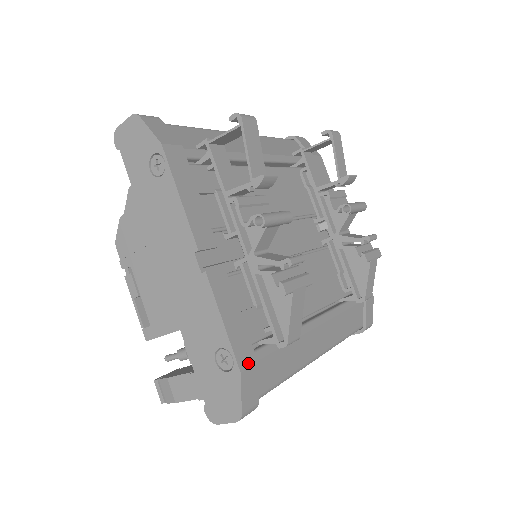
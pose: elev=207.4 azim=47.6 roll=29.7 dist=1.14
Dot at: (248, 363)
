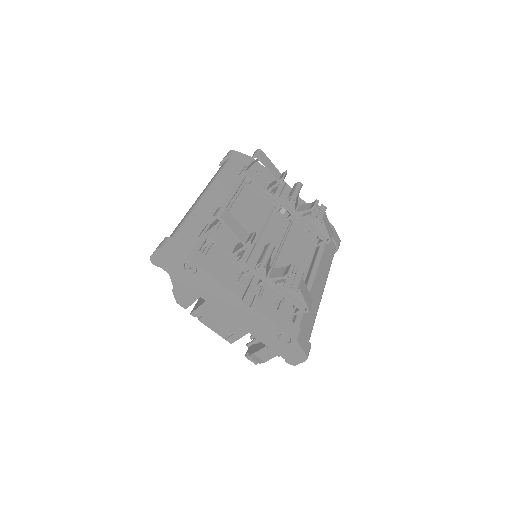
Dot at: (297, 333)
